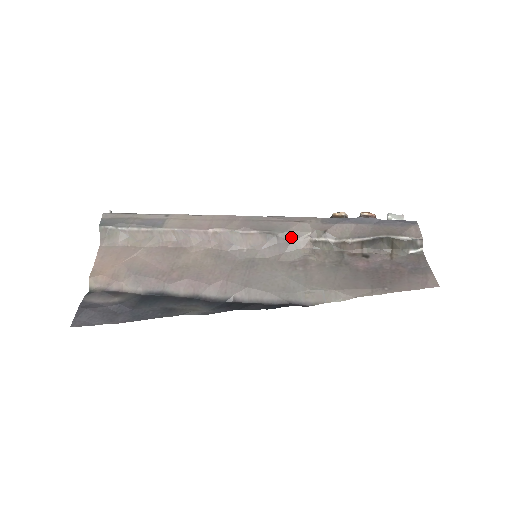
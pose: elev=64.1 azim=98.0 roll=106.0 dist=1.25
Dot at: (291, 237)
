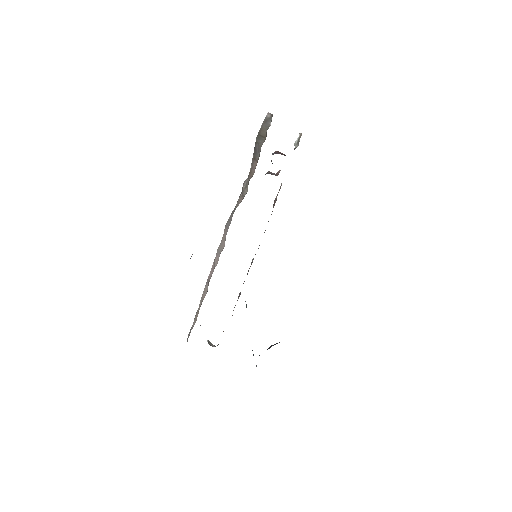
Dot at: (234, 209)
